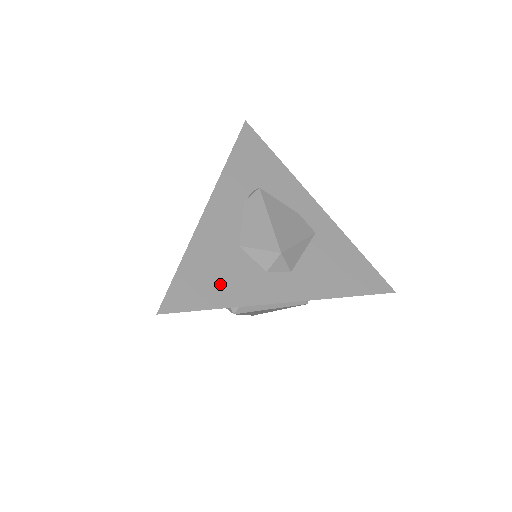
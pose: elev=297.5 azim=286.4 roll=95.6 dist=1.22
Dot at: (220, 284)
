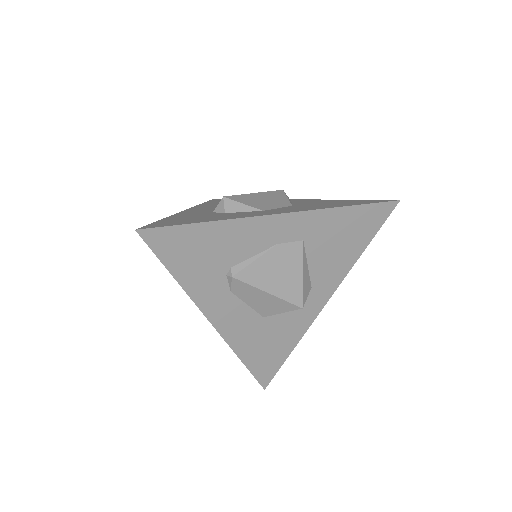
Dot at: (278, 345)
